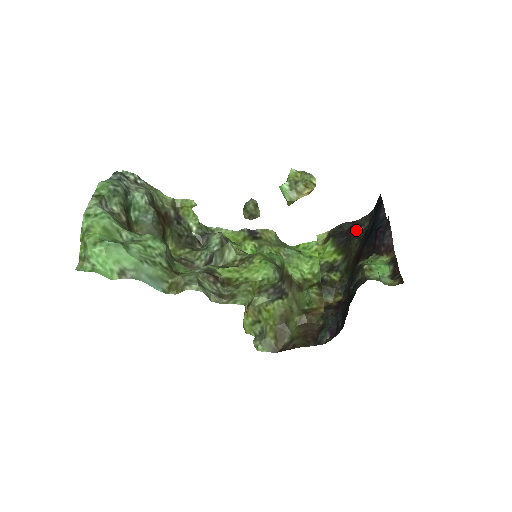
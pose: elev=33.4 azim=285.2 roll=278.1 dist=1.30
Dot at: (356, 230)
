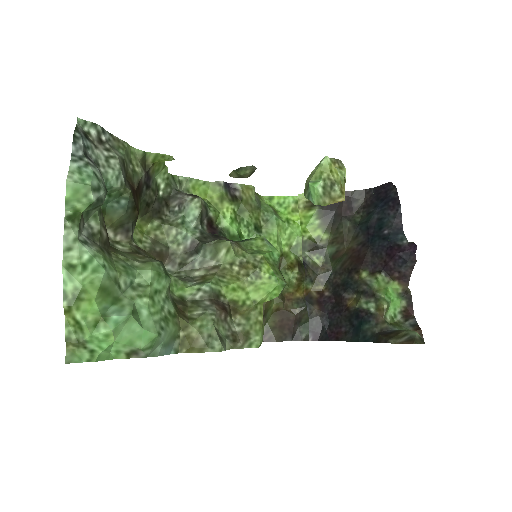
Dot at: (348, 206)
